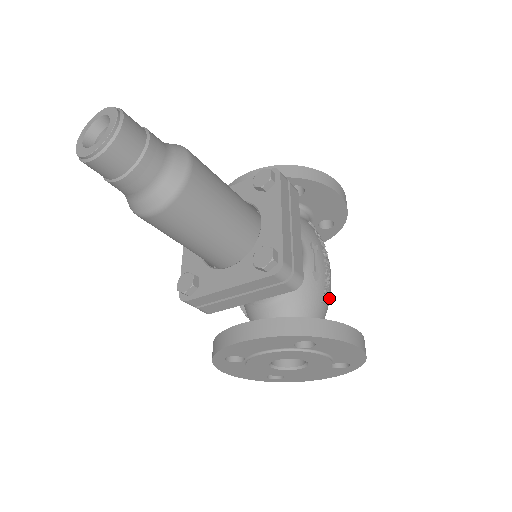
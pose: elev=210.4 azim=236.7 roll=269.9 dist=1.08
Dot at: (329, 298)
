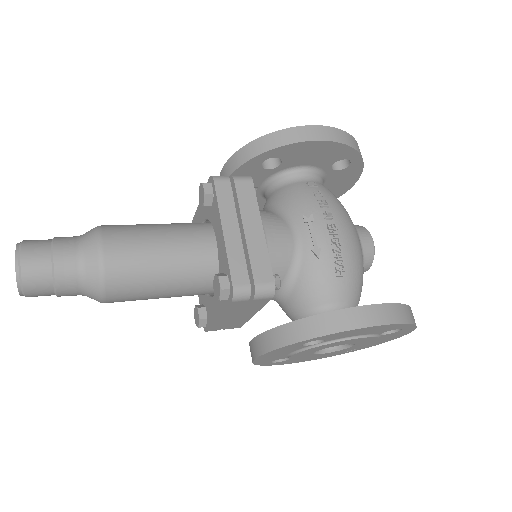
Dot at: (351, 263)
